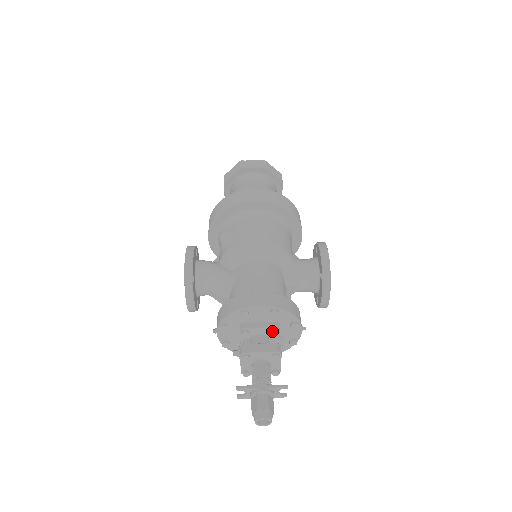
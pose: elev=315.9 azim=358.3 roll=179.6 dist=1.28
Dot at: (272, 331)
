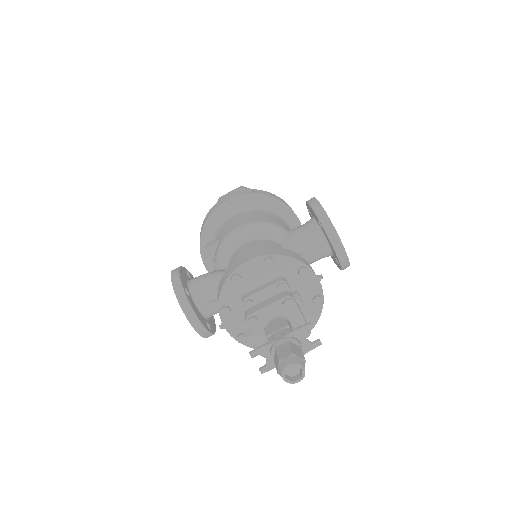
Dot at: (277, 286)
